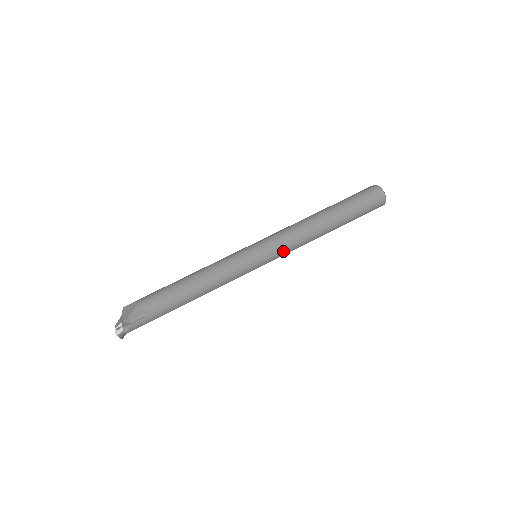
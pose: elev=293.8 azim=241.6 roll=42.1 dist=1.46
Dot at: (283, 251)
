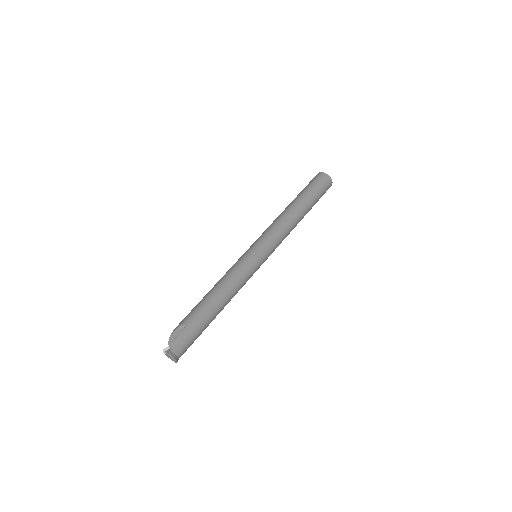
Dot at: (271, 237)
